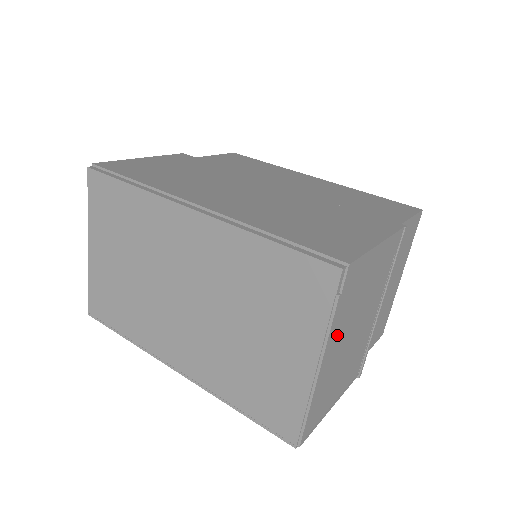
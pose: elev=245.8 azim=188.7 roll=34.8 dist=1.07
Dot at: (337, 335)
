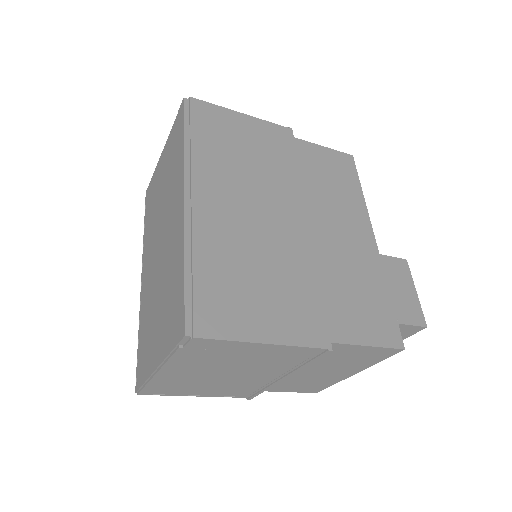
Dot at: (187, 365)
